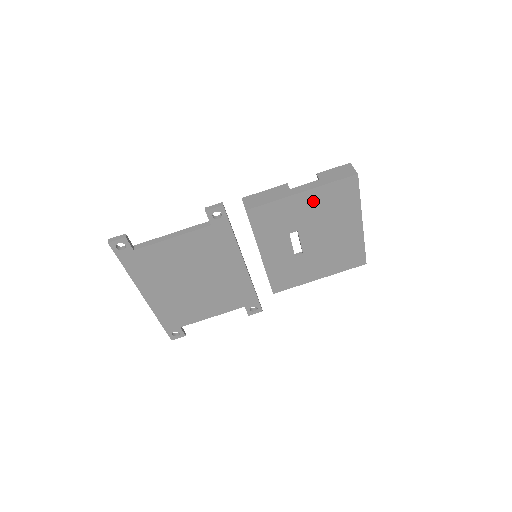
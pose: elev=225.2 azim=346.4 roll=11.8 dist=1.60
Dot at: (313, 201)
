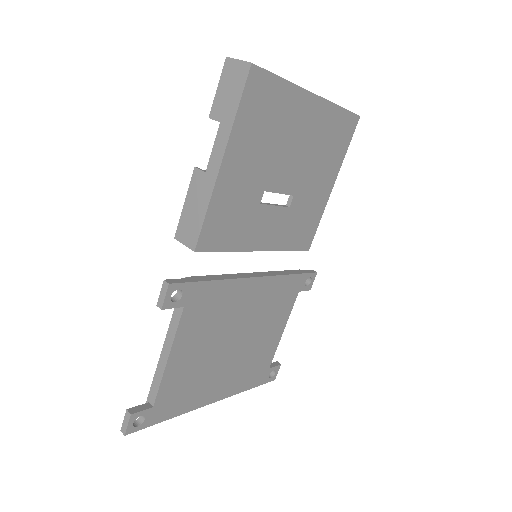
Dot at: (243, 152)
